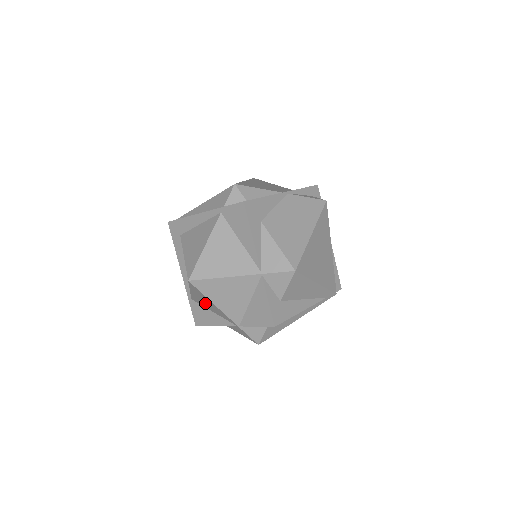
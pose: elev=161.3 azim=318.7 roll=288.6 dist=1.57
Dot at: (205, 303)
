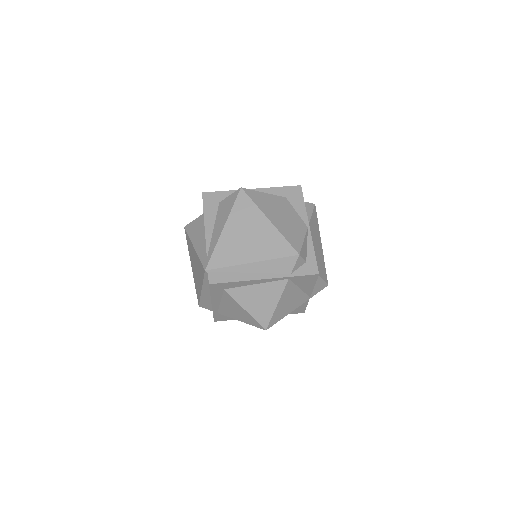
Dot at: occluded
